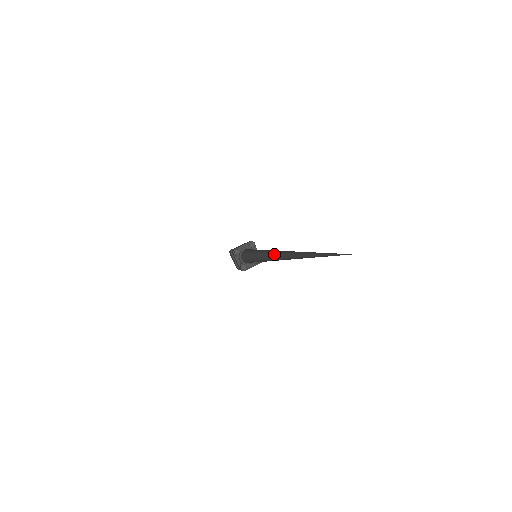
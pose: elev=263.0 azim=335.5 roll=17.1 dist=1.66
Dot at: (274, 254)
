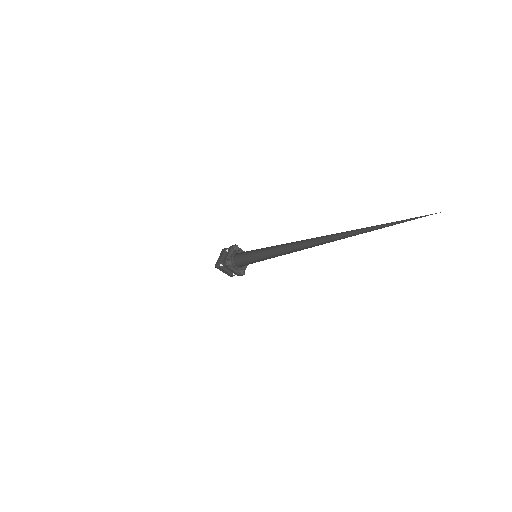
Dot at: (299, 246)
